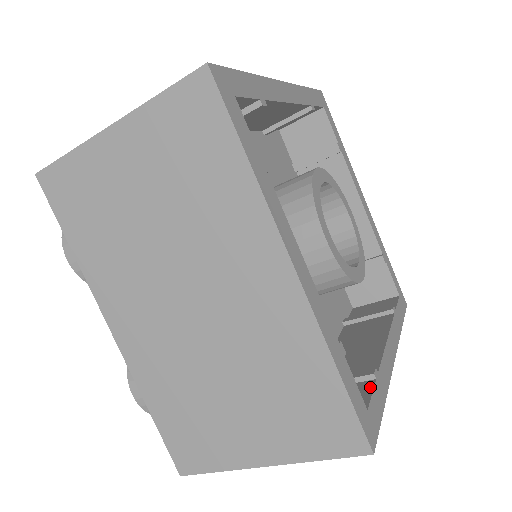
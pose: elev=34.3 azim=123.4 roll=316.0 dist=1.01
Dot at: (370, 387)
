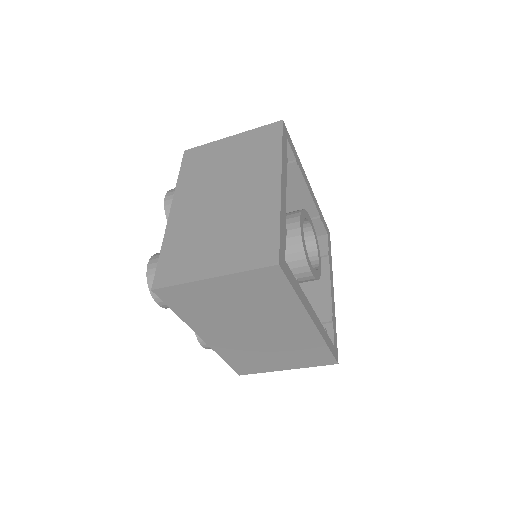
Dot at: (331, 329)
